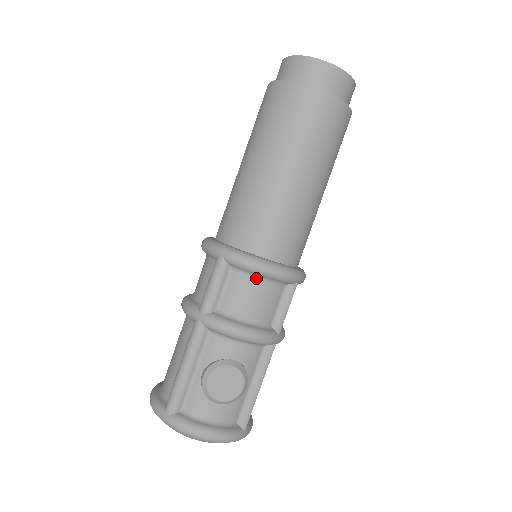
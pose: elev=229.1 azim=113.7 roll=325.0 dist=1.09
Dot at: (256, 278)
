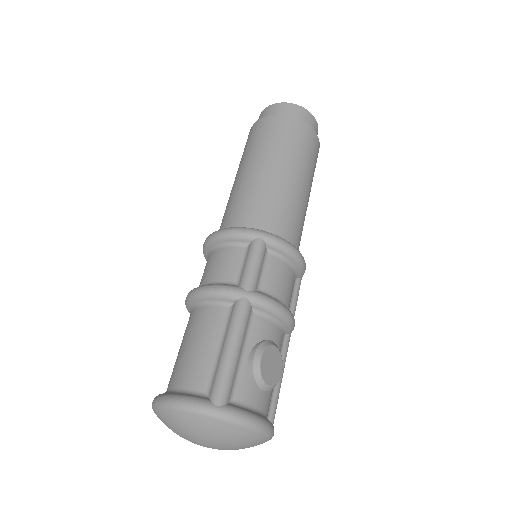
Dot at: (286, 263)
